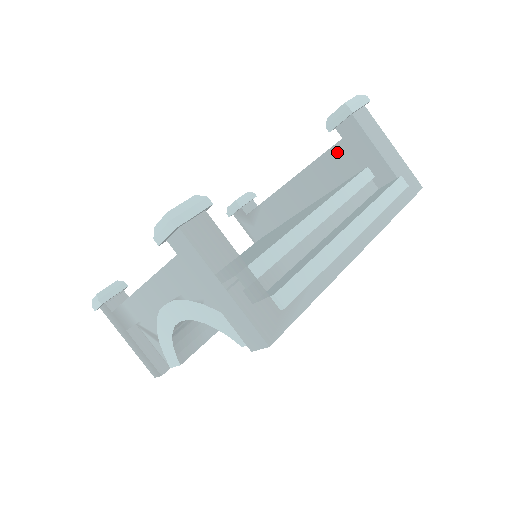
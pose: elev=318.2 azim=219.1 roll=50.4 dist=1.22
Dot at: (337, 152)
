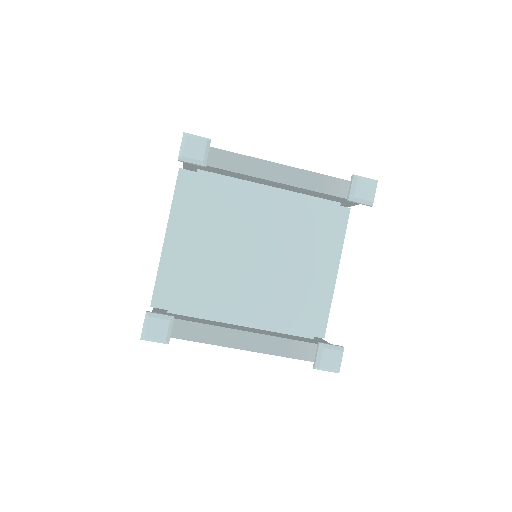
Dot at: (335, 197)
